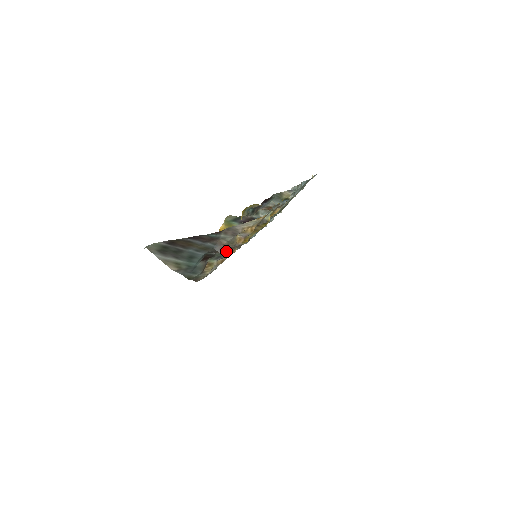
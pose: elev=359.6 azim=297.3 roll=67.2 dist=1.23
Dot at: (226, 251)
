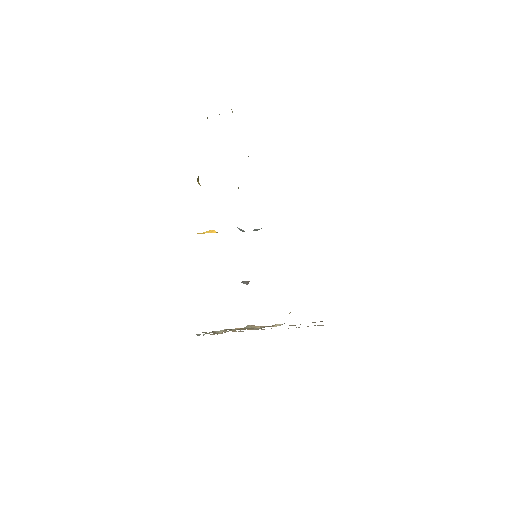
Dot at: occluded
